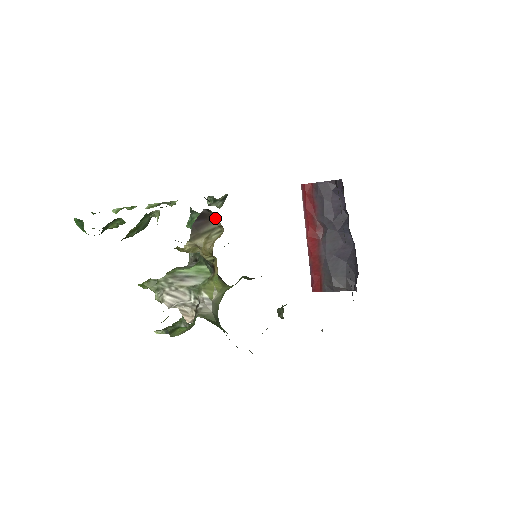
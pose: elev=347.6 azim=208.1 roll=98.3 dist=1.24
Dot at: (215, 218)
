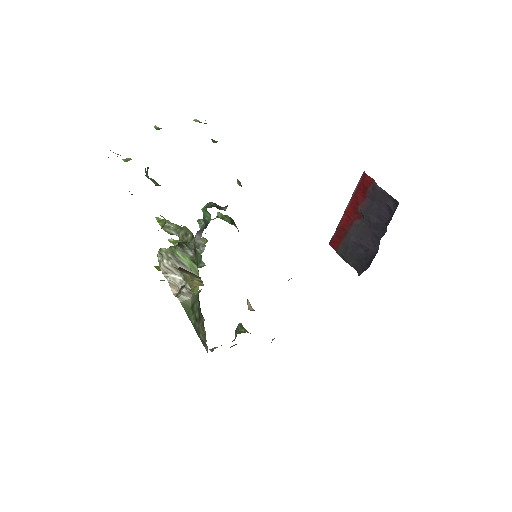
Dot at: occluded
